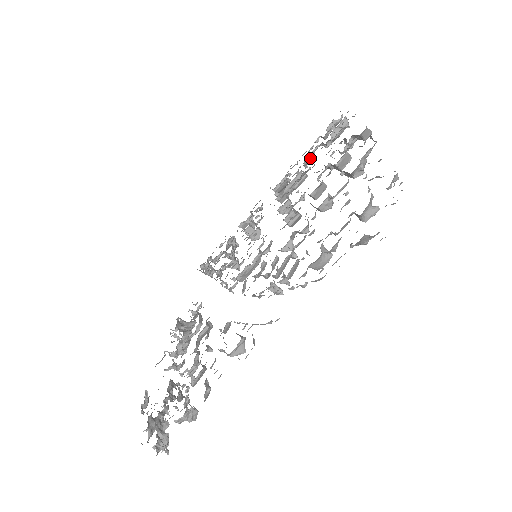
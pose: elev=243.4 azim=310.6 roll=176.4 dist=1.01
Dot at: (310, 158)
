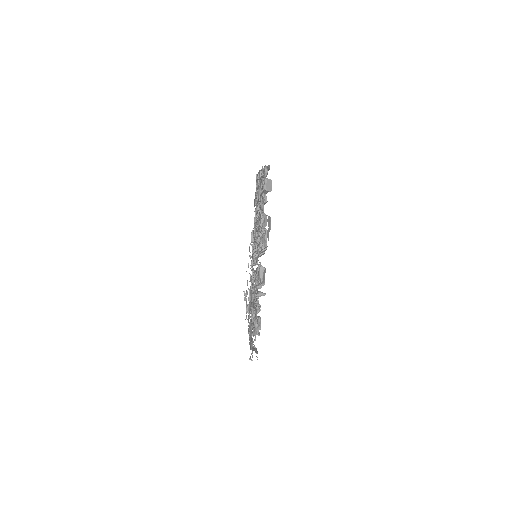
Dot at: occluded
